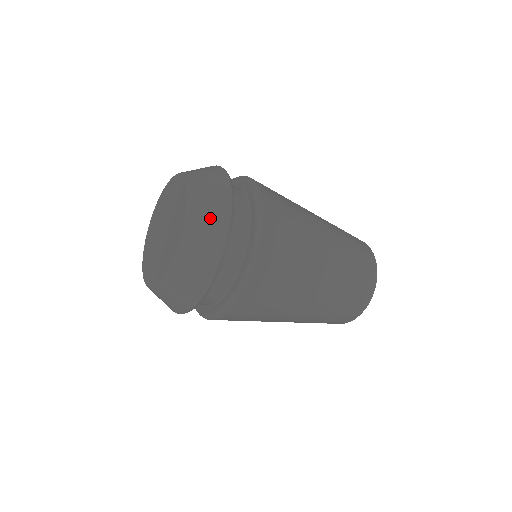
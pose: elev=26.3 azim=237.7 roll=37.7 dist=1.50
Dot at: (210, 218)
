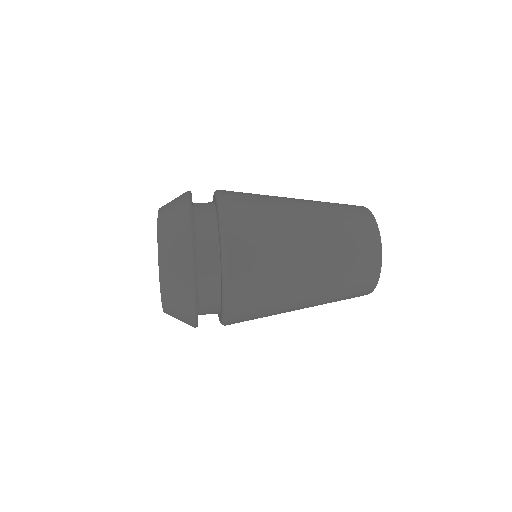
Dot at: (180, 316)
